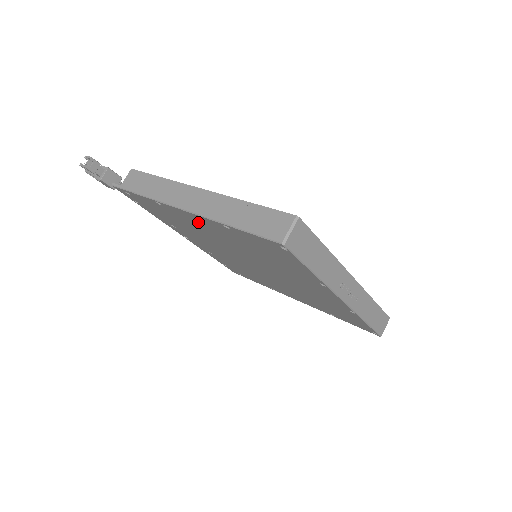
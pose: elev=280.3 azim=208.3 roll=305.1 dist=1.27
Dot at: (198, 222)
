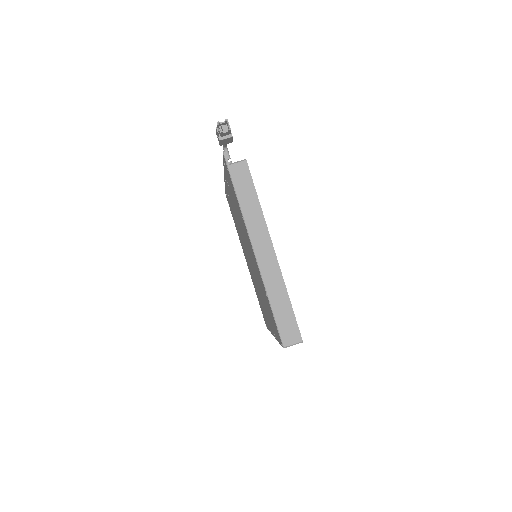
Dot at: occluded
